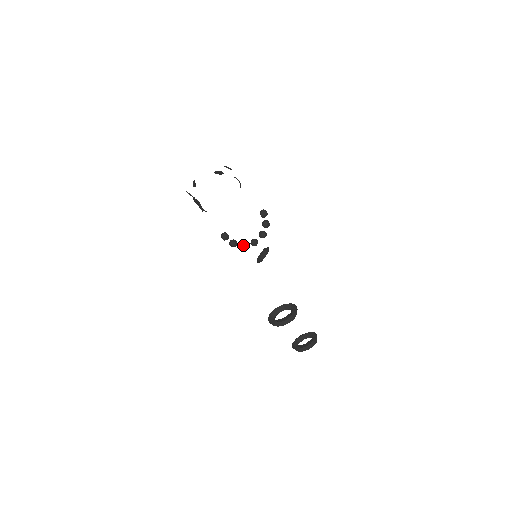
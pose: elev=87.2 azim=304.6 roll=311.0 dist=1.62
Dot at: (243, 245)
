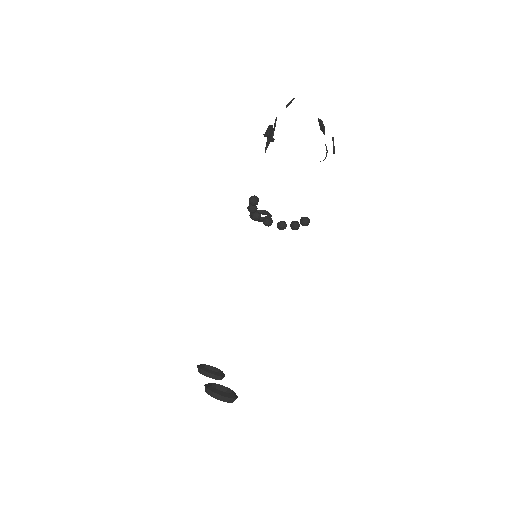
Dot at: (258, 217)
